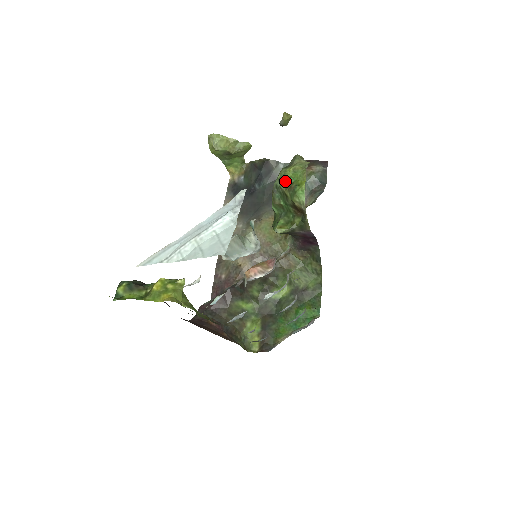
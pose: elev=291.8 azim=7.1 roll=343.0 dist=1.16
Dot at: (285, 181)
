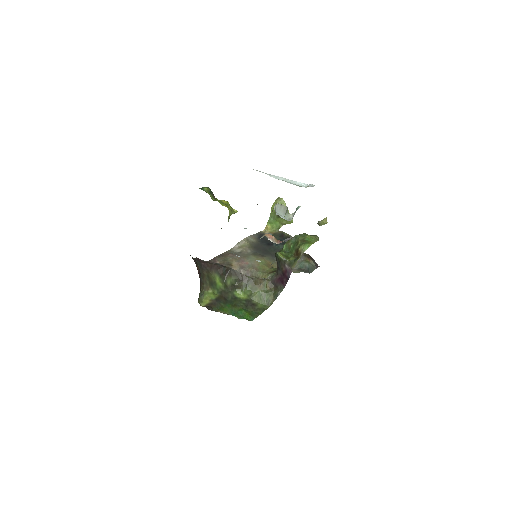
Dot at: (303, 237)
